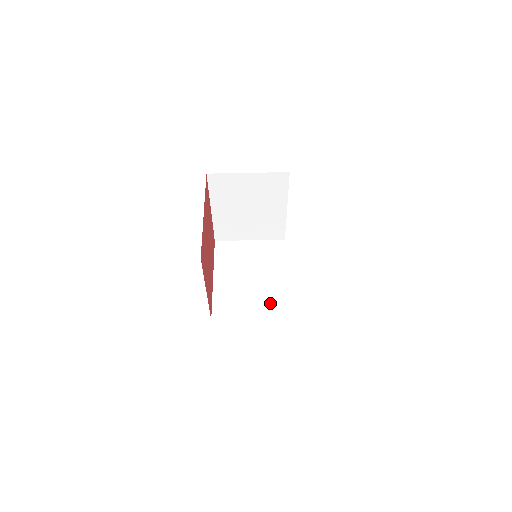
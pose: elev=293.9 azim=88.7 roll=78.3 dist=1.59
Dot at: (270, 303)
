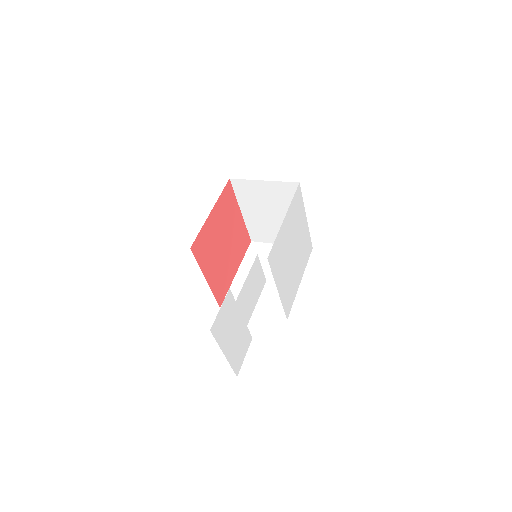
Dot at: (274, 303)
